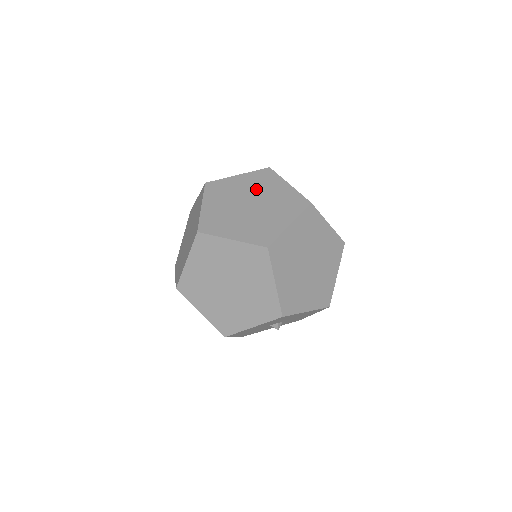
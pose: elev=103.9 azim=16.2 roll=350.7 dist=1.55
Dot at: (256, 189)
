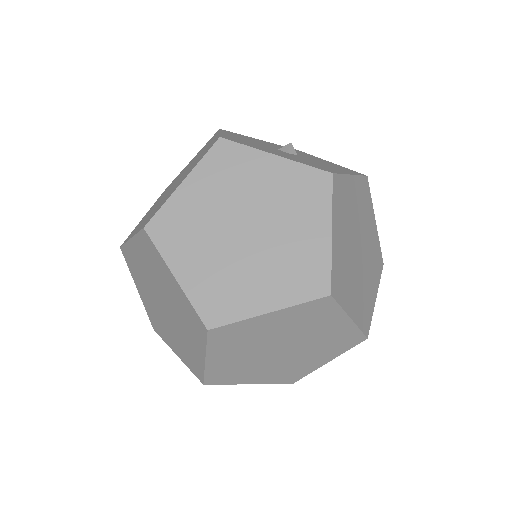
Dot at: (277, 206)
